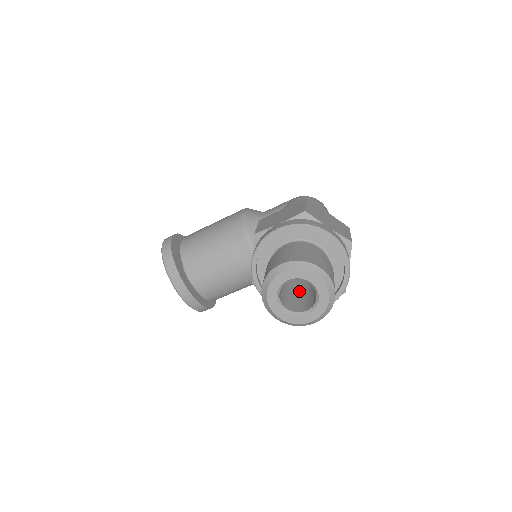
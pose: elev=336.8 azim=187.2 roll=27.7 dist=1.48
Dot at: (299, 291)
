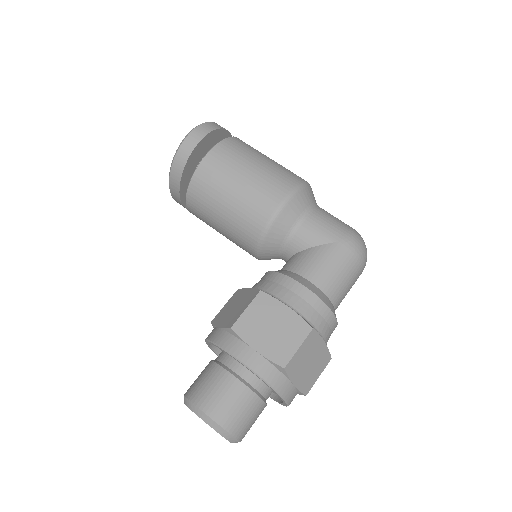
Dot at: occluded
